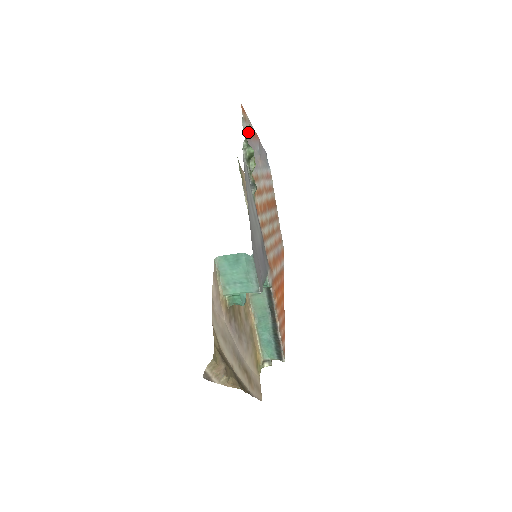
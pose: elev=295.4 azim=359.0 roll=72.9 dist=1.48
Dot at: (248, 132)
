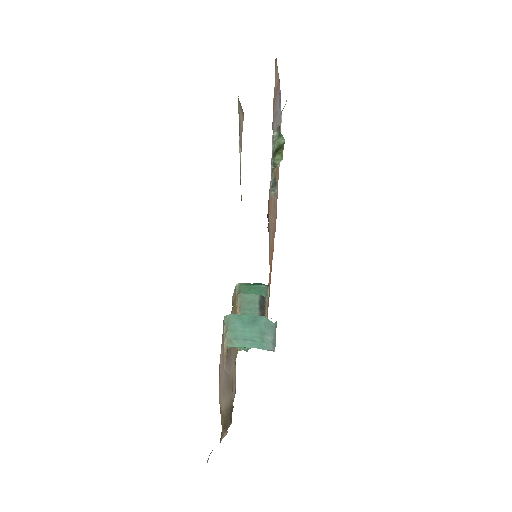
Dot at: (282, 110)
